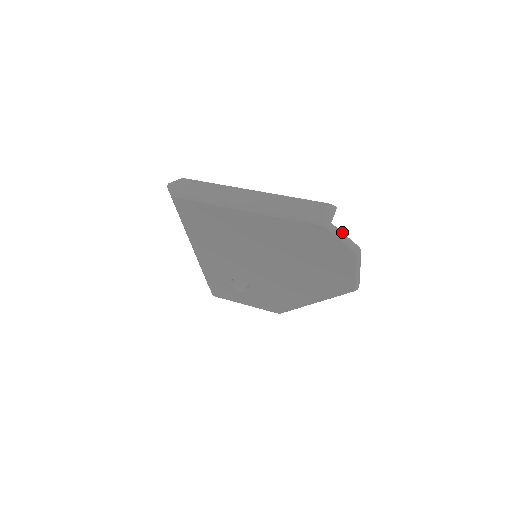
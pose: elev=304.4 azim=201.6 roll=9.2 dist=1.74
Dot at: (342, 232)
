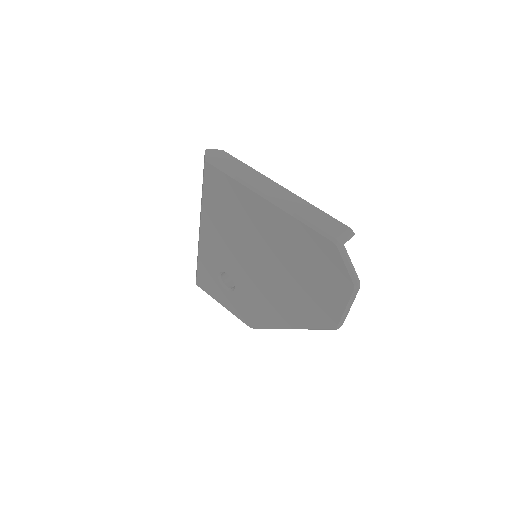
Dot at: (350, 259)
